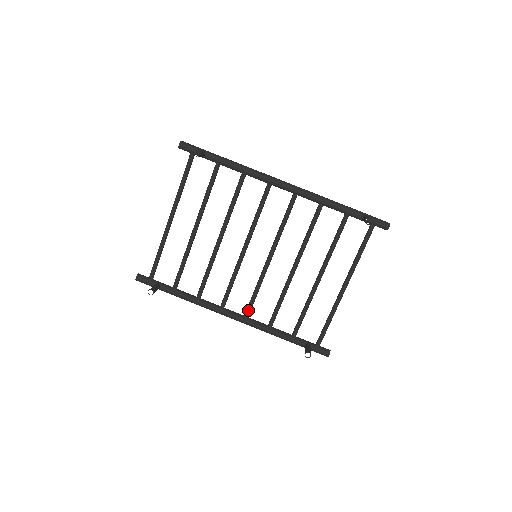
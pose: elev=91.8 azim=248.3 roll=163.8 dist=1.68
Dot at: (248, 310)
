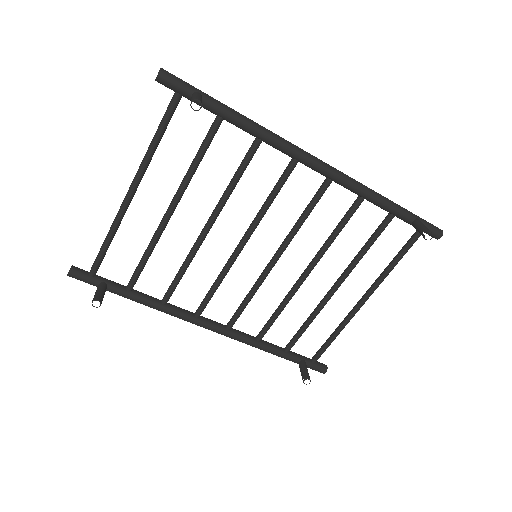
Dot at: (233, 321)
